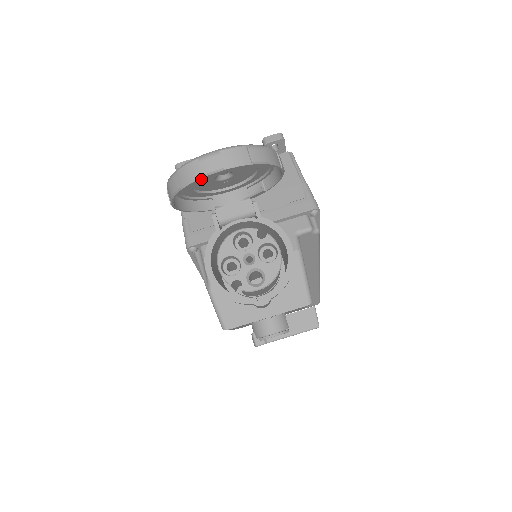
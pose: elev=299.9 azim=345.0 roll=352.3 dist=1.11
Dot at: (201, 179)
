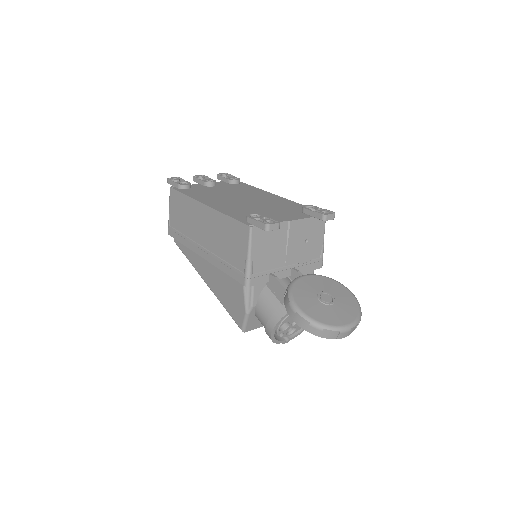
Dot at: (333, 338)
